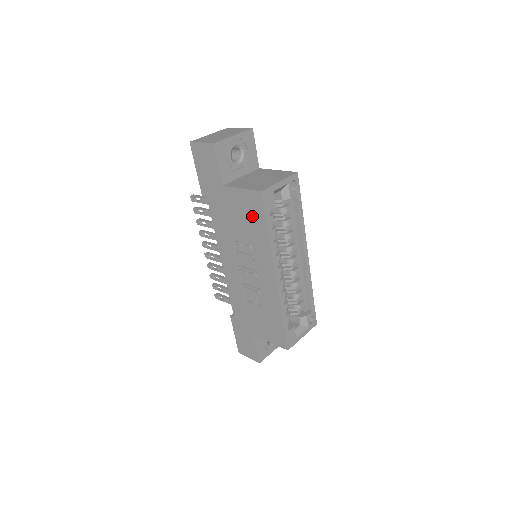
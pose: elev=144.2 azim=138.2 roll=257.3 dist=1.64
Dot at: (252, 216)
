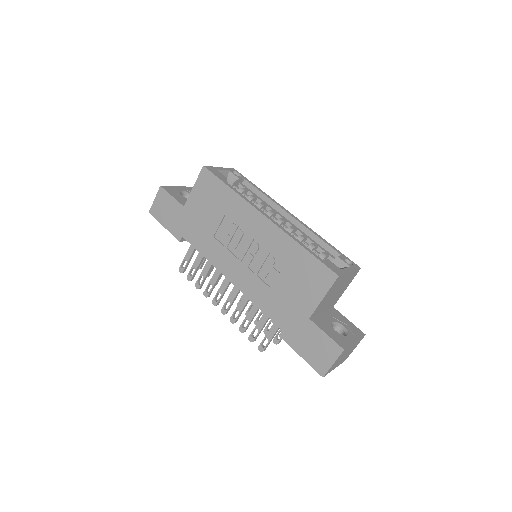
Dot at: (213, 194)
